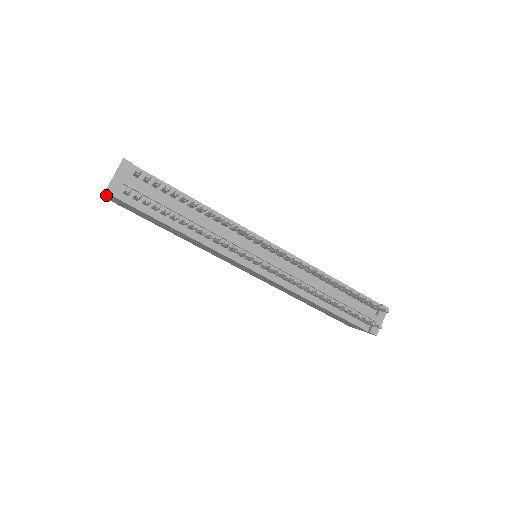
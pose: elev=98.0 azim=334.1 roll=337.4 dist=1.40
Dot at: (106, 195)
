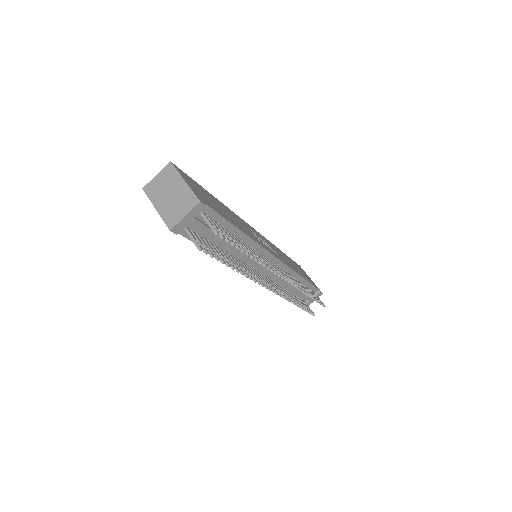
Dot at: (158, 212)
